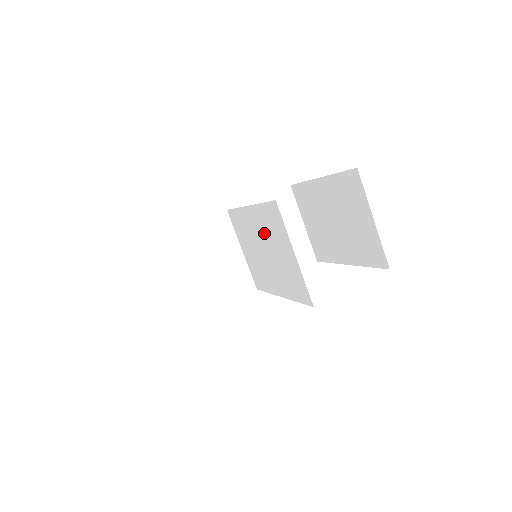
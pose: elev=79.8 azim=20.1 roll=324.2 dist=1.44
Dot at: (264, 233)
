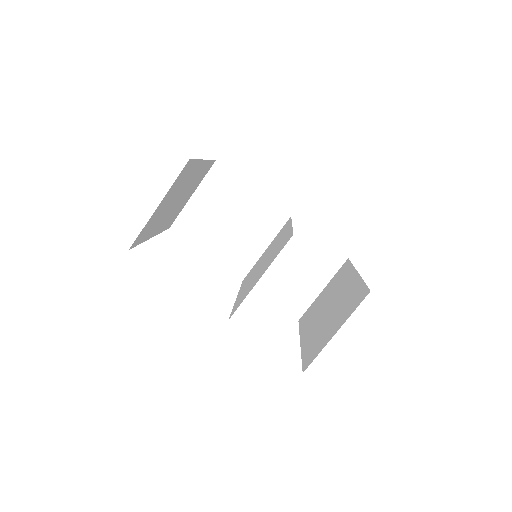
Dot at: (275, 249)
